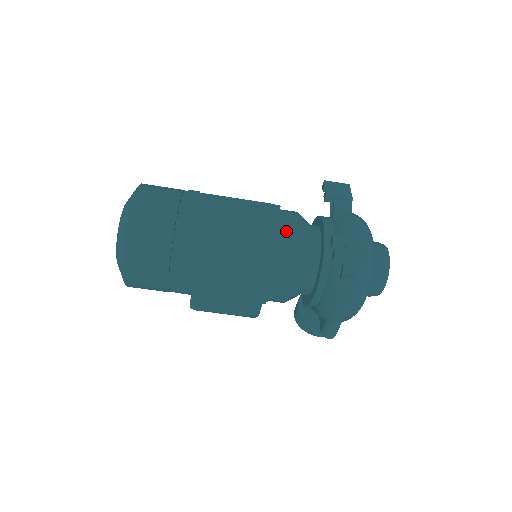
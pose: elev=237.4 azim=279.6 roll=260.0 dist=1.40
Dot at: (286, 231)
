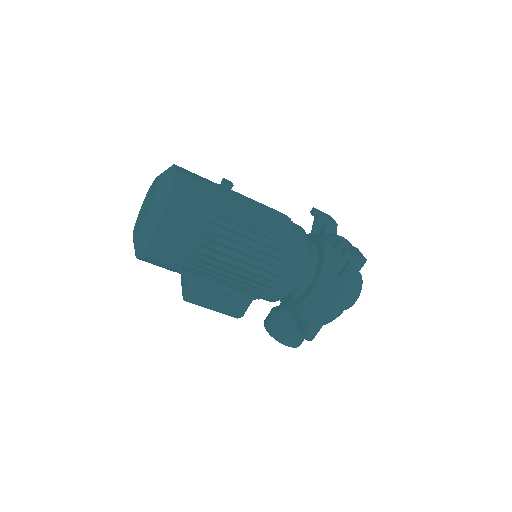
Dot at: (296, 232)
